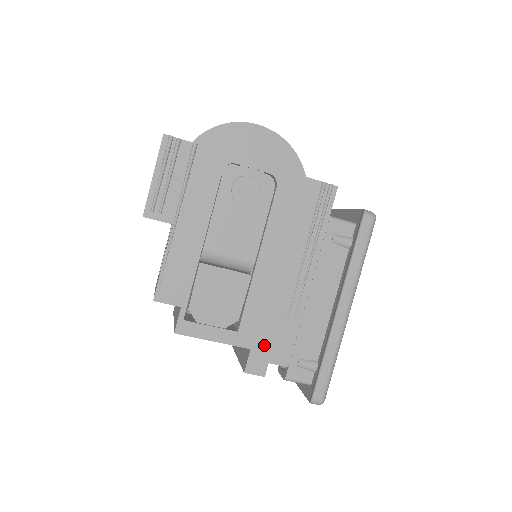
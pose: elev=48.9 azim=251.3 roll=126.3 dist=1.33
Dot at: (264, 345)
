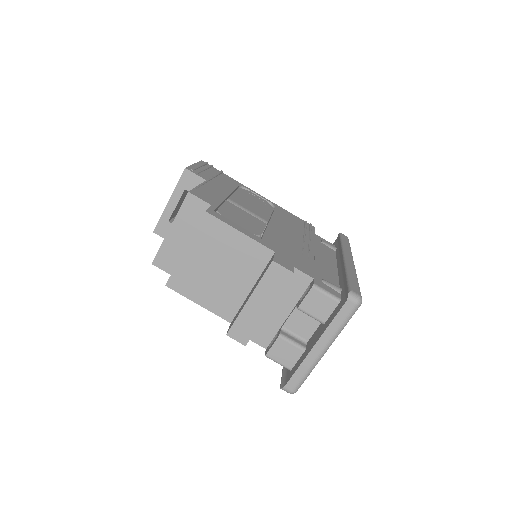
Dot at: (287, 256)
